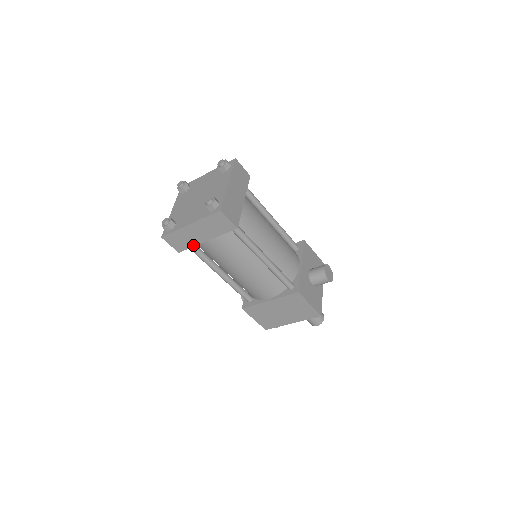
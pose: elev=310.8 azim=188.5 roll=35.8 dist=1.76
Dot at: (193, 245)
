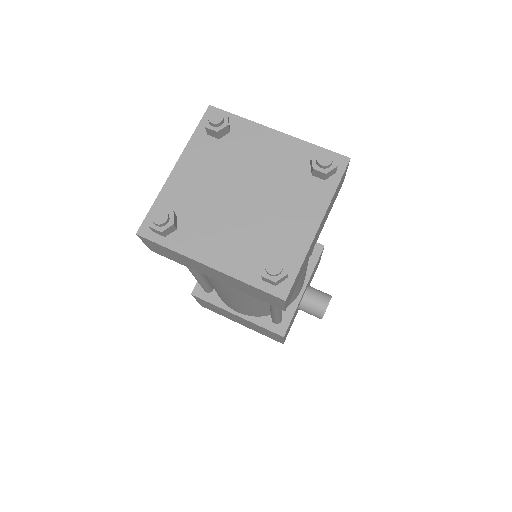
Dot at: (187, 266)
